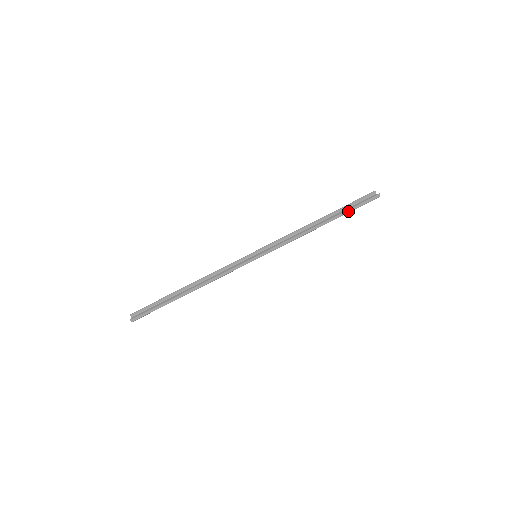
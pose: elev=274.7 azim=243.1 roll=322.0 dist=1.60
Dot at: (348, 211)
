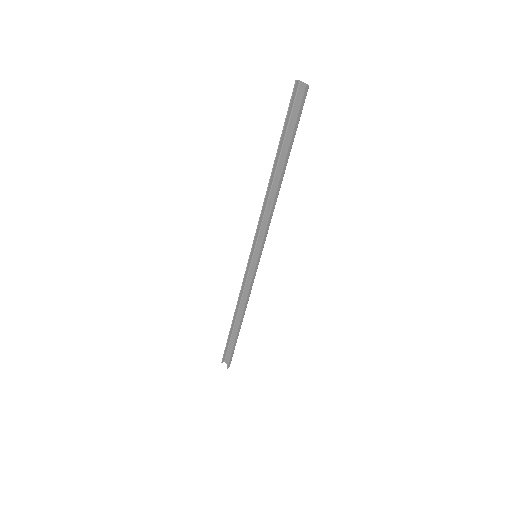
Dot at: (292, 140)
